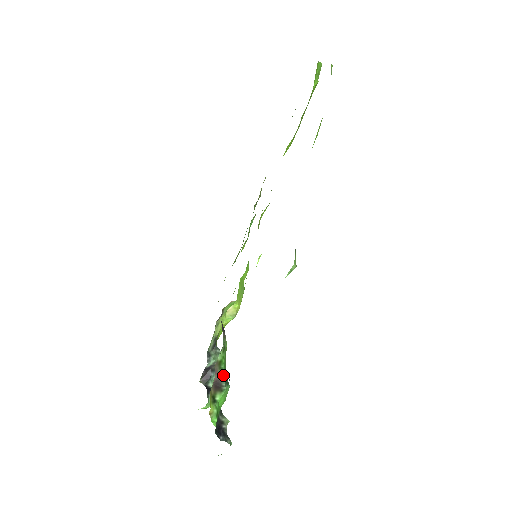
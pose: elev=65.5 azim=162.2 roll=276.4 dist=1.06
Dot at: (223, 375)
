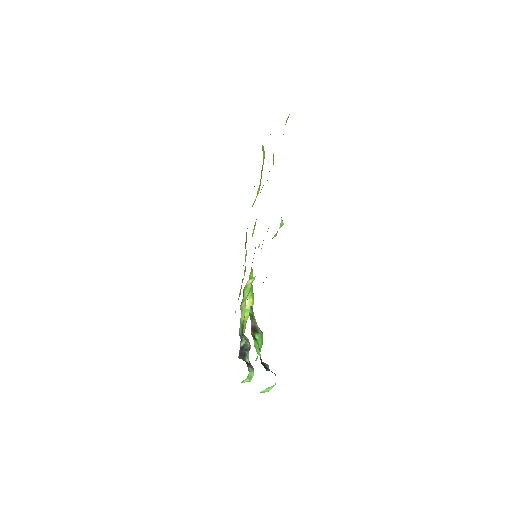
Dot at: (256, 323)
